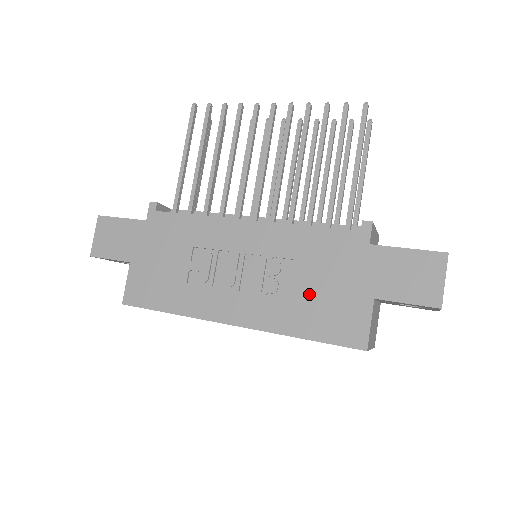
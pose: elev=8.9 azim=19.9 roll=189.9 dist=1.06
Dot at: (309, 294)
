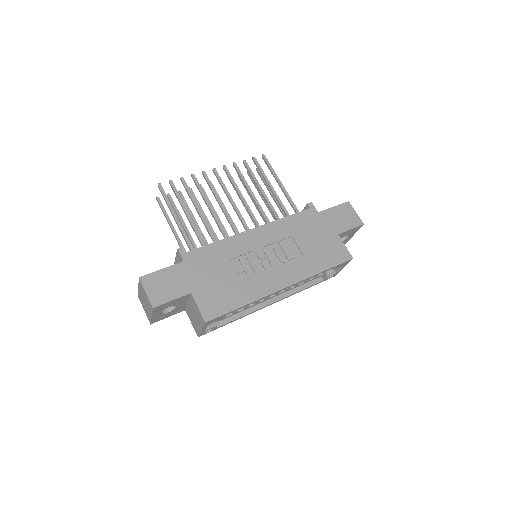
Dot at: (311, 248)
